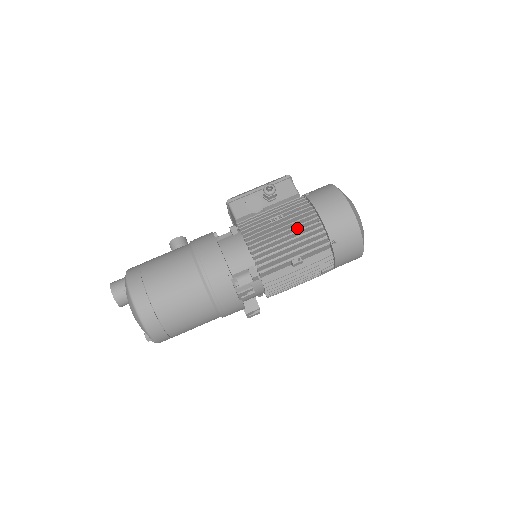
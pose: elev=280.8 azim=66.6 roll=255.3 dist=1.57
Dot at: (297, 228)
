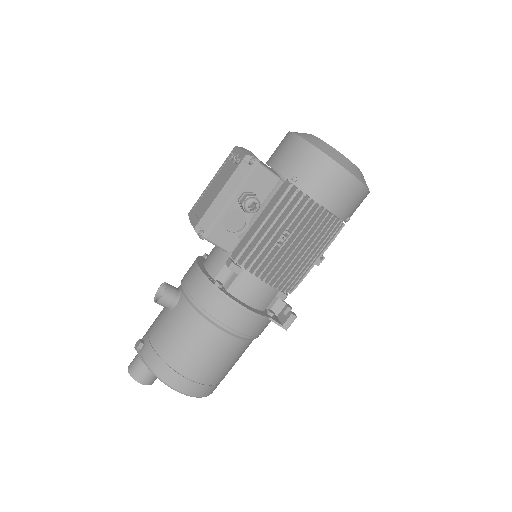
Dot at: (309, 235)
